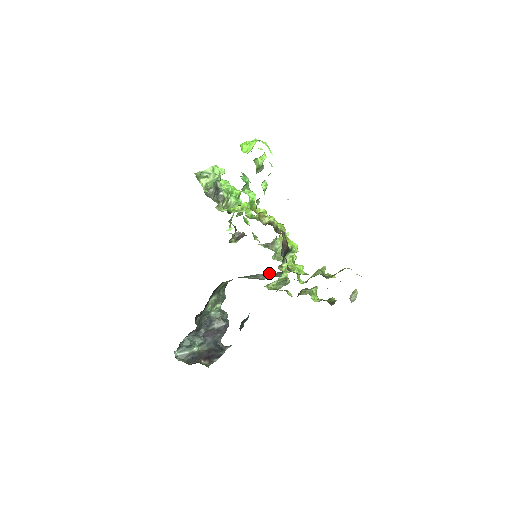
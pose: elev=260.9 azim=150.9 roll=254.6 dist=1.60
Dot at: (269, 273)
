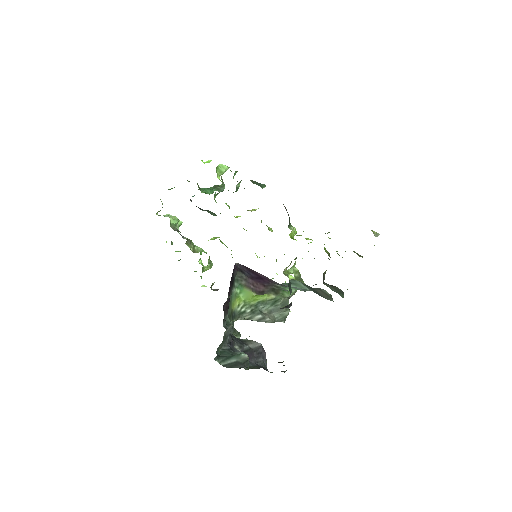
Dot at: (273, 311)
